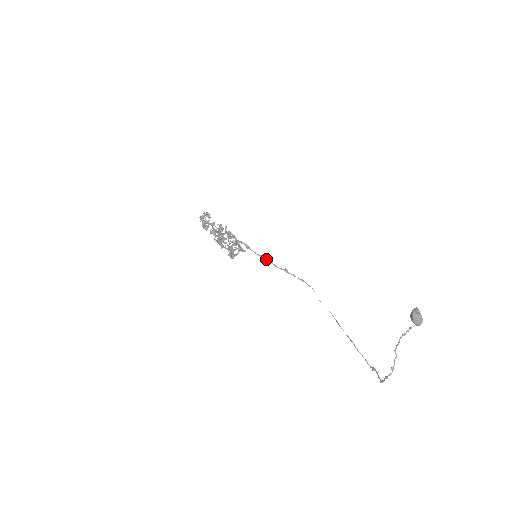
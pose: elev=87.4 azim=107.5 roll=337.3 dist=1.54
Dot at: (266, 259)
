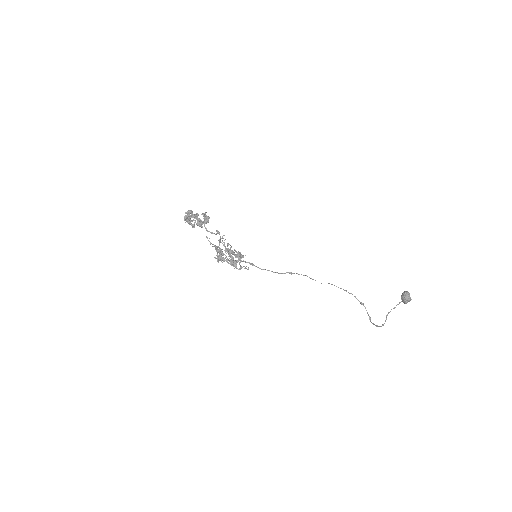
Dot at: occluded
